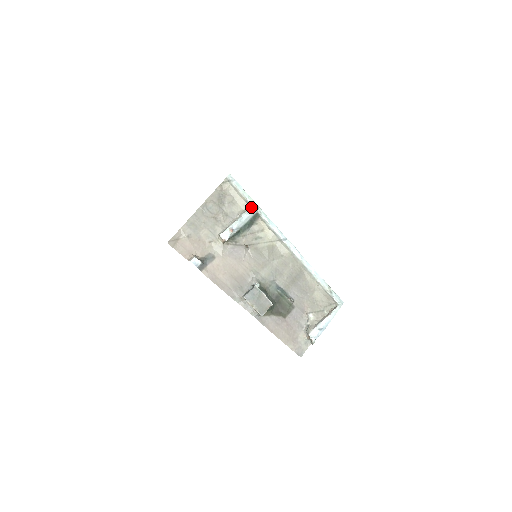
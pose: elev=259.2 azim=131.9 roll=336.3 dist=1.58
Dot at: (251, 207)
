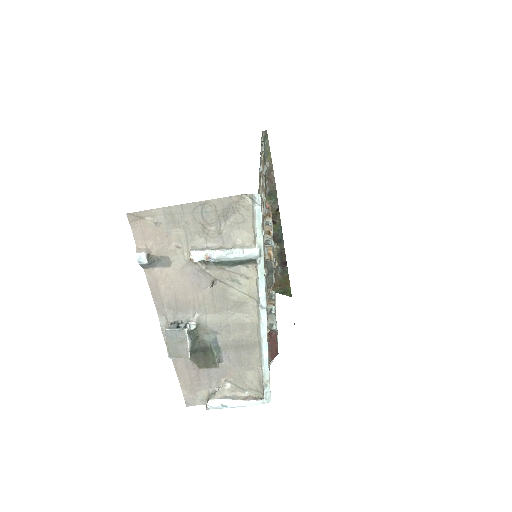
Dot at: (253, 249)
